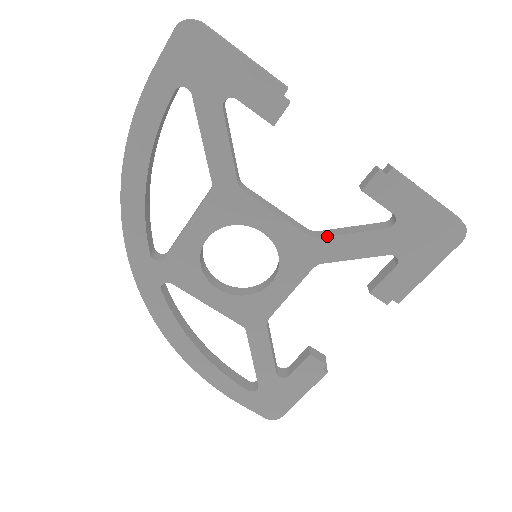
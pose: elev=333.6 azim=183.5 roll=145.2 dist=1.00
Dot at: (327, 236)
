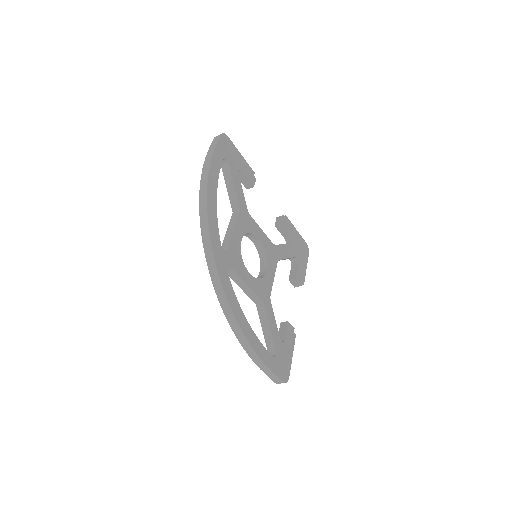
Dot at: occluded
